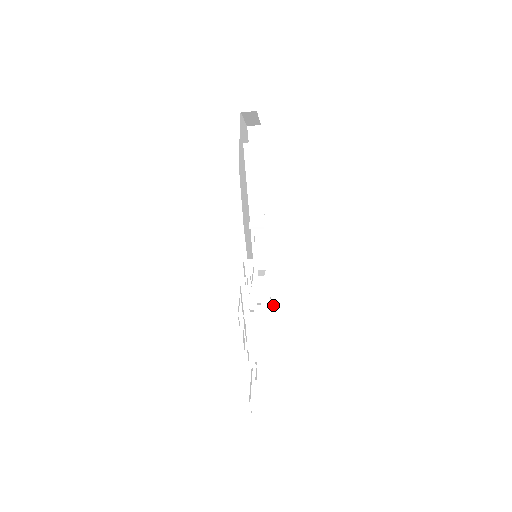
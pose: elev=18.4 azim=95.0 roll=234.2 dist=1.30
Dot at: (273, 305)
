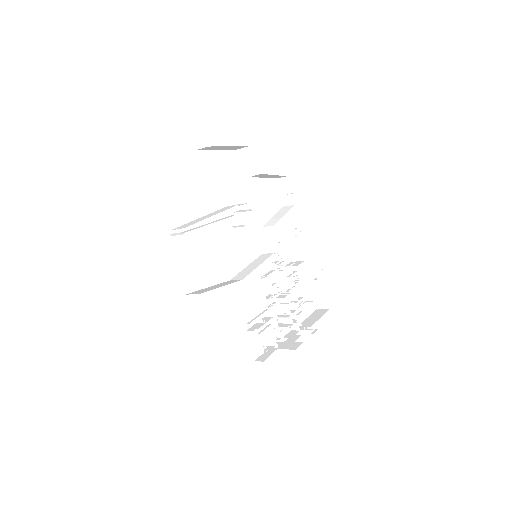
Dot at: (289, 309)
